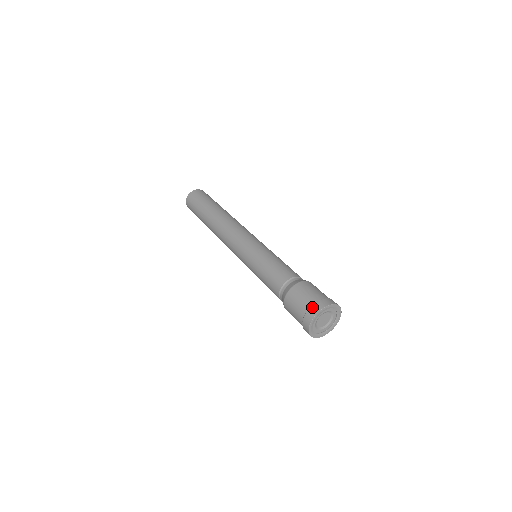
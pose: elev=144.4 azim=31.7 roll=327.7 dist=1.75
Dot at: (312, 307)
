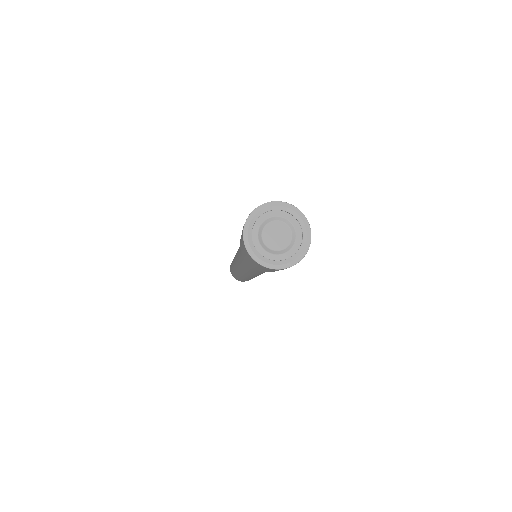
Dot at: occluded
